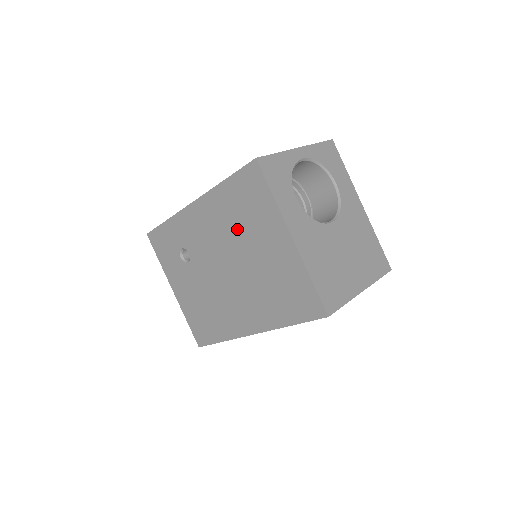
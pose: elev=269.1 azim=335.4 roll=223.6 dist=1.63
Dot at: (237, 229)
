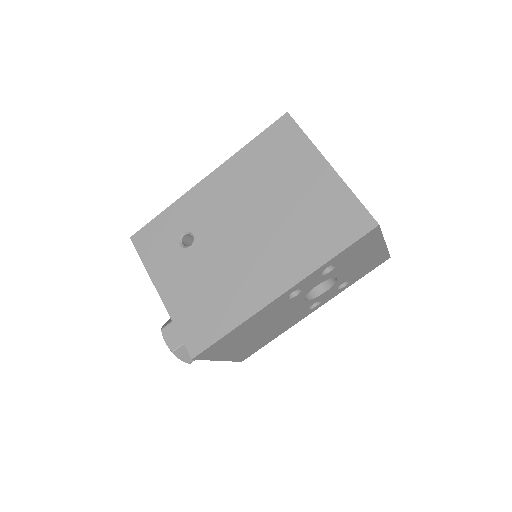
Dot at: (263, 181)
